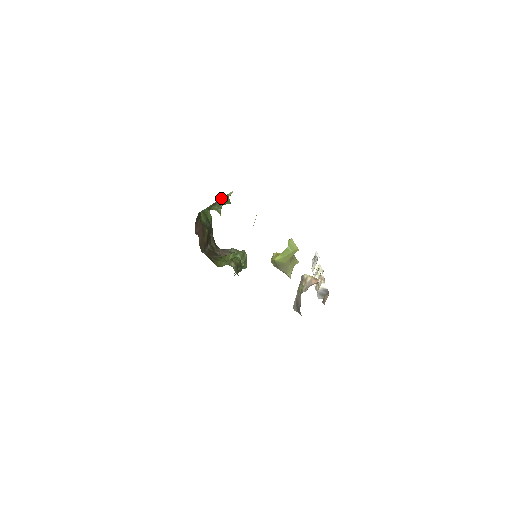
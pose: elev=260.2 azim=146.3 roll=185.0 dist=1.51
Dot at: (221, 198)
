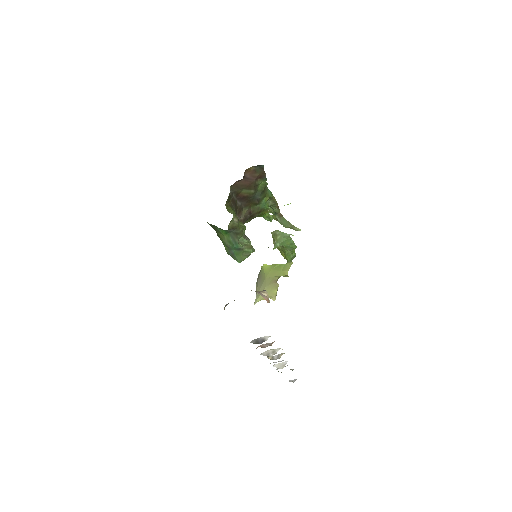
Dot at: occluded
